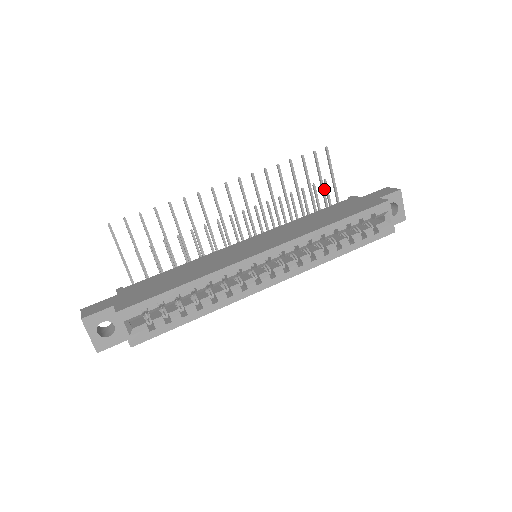
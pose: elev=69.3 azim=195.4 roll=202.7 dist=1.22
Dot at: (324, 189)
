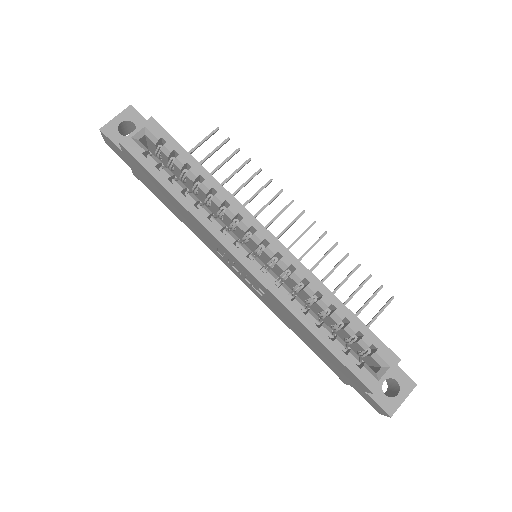
Dot at: occluded
